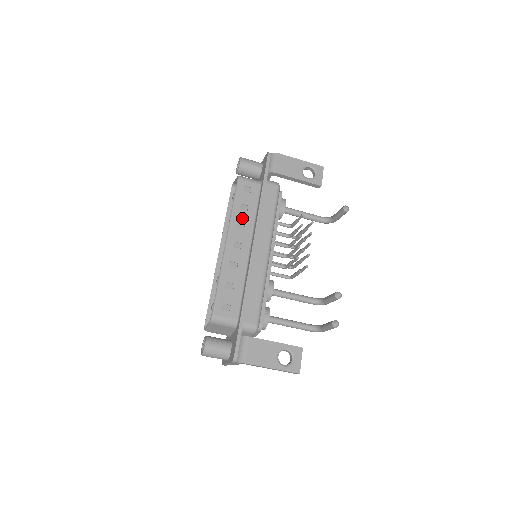
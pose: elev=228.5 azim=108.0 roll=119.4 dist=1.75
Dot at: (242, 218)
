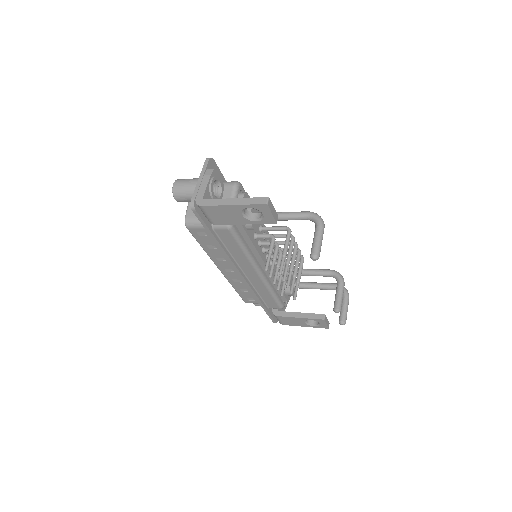
Dot at: (217, 254)
